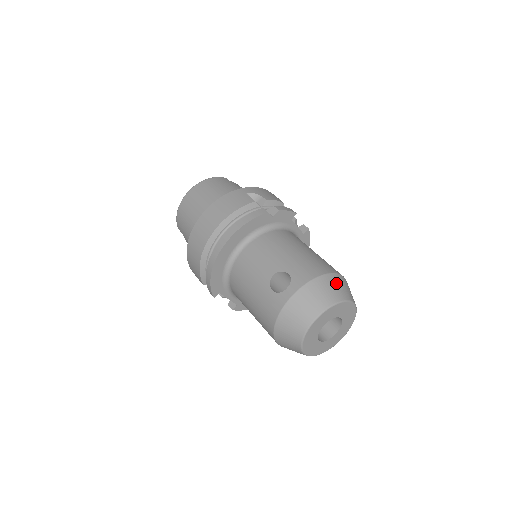
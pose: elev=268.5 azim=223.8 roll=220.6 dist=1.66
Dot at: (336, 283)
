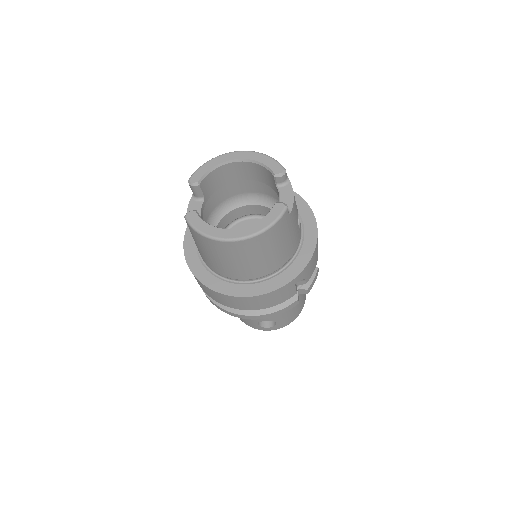
Dot at: occluded
